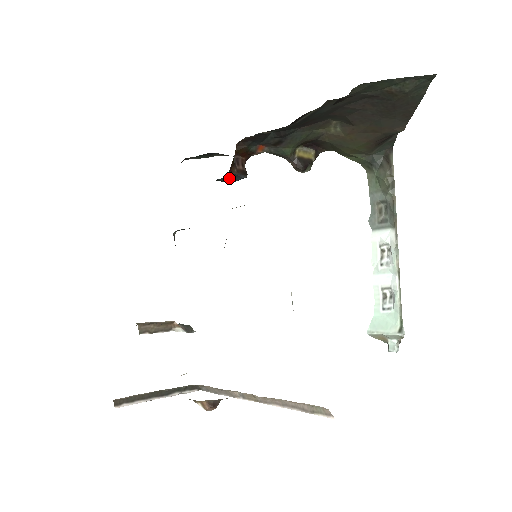
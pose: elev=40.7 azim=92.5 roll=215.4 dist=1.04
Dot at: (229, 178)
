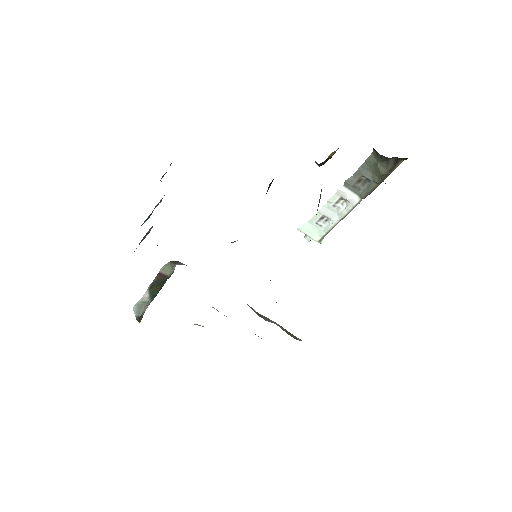
Dot at: occluded
